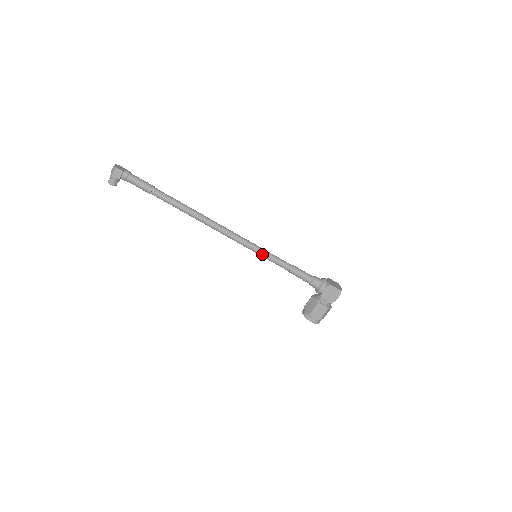
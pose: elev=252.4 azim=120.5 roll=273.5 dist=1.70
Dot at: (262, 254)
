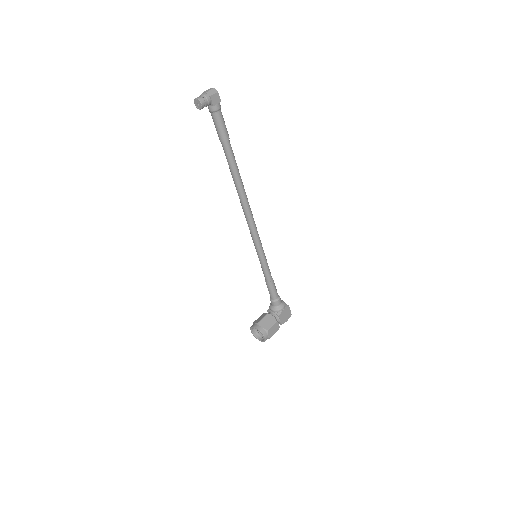
Dot at: (263, 256)
